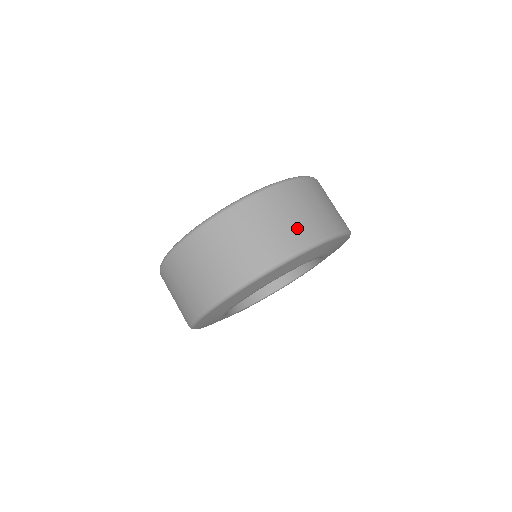
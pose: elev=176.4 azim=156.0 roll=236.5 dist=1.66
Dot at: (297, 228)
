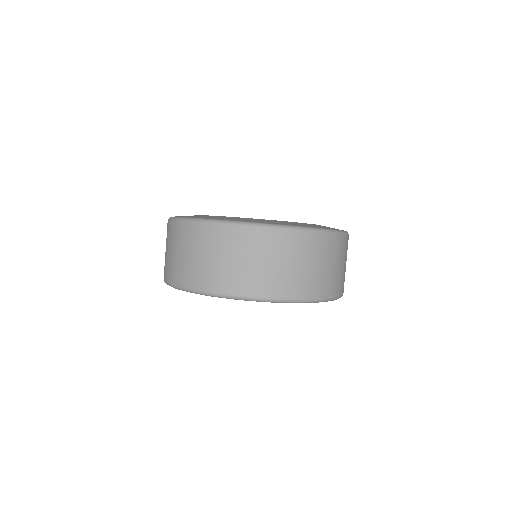
Dot at: occluded
